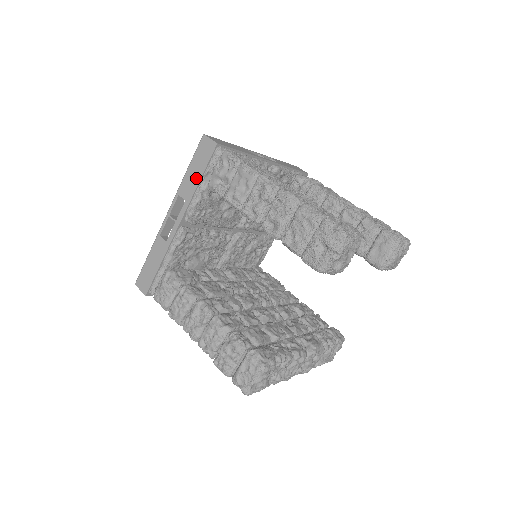
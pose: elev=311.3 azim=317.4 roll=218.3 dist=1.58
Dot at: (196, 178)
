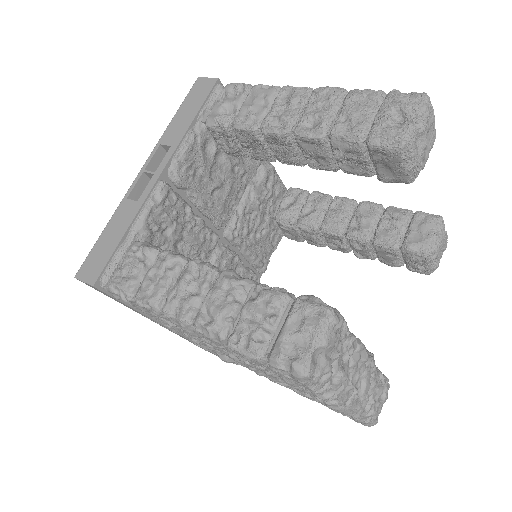
Dot at: (188, 118)
